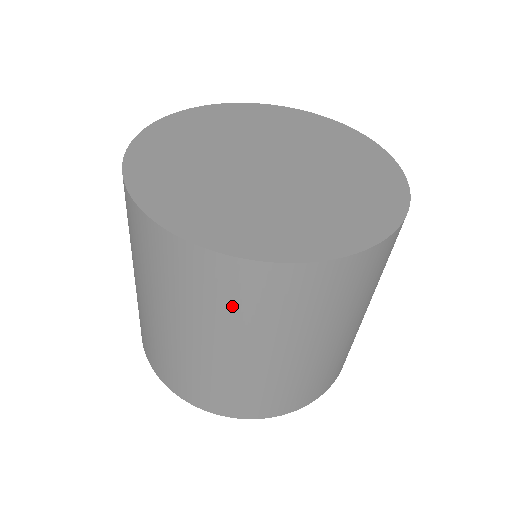
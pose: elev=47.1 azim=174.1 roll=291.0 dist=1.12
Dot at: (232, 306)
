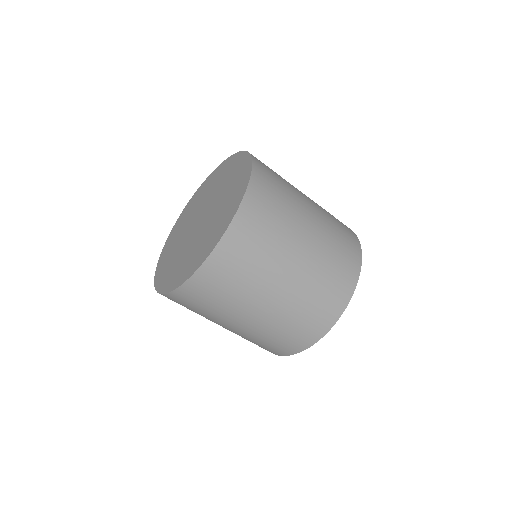
Dot at: (247, 265)
